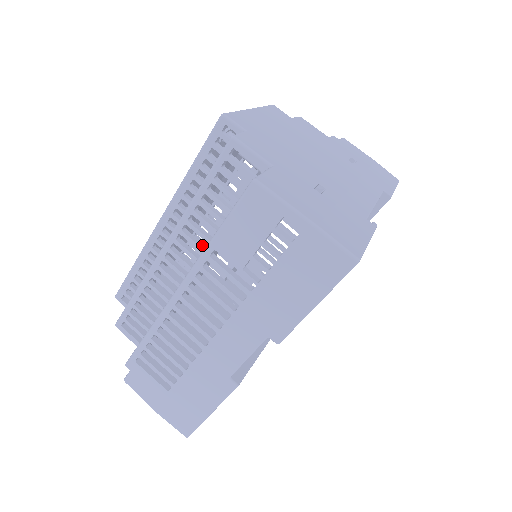
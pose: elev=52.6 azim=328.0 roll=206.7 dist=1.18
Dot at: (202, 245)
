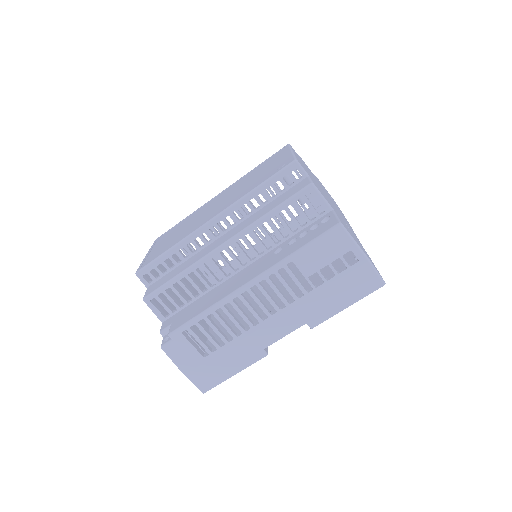
Dot at: (256, 250)
